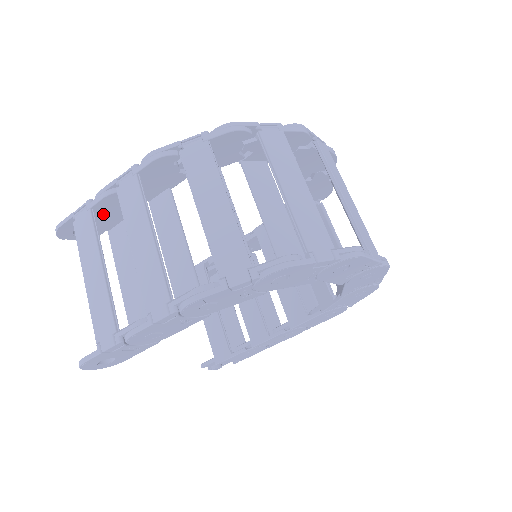
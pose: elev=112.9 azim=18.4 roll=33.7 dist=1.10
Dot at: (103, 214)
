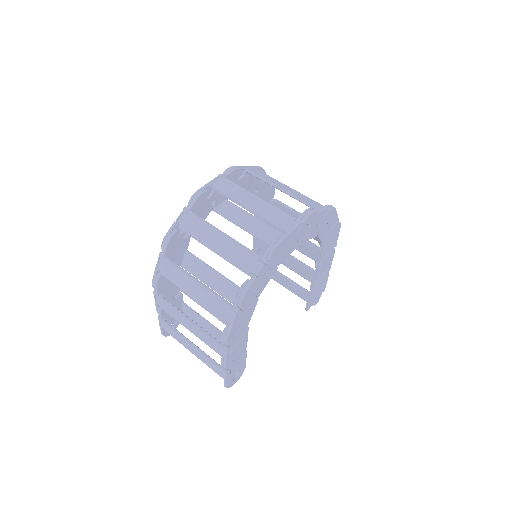
Dot at: occluded
